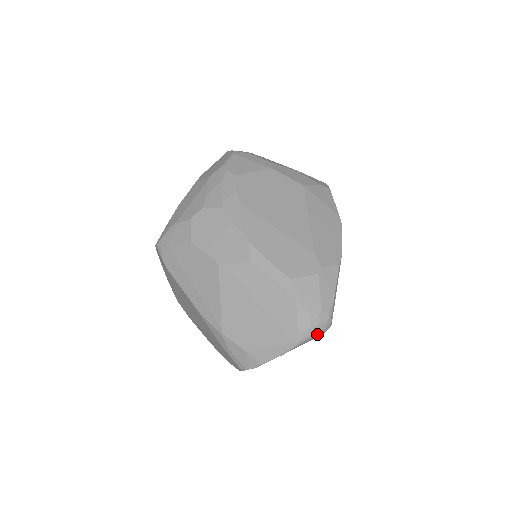
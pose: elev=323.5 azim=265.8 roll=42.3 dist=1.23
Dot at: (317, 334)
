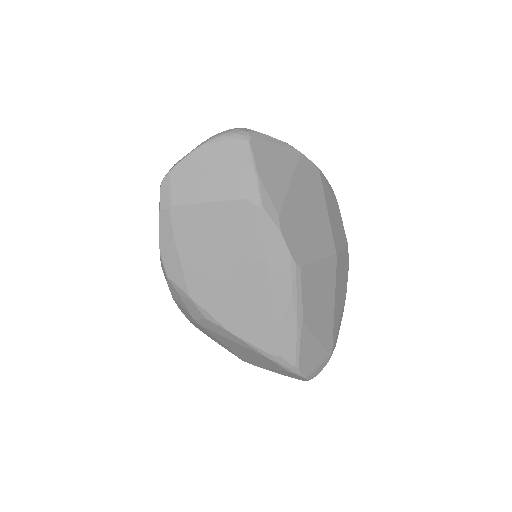
Dot at: (232, 136)
